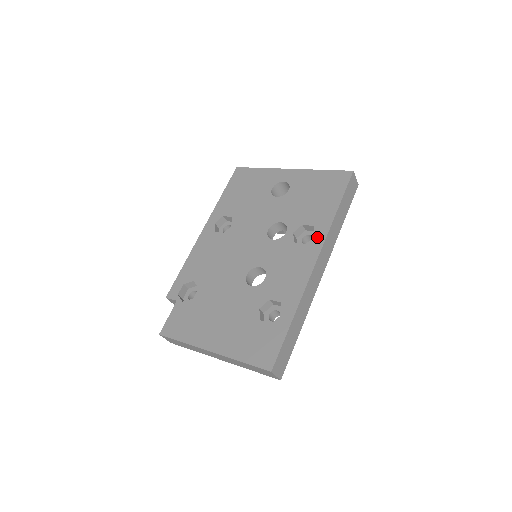
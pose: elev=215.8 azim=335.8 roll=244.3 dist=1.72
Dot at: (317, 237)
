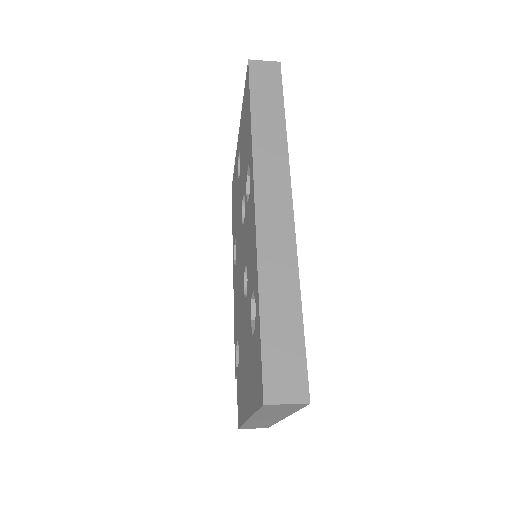
Dot at: (250, 172)
